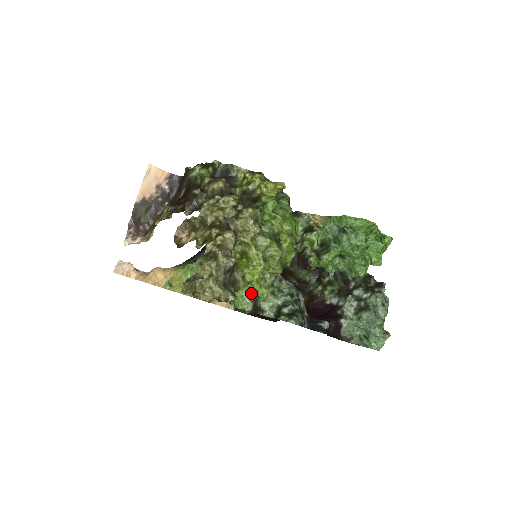
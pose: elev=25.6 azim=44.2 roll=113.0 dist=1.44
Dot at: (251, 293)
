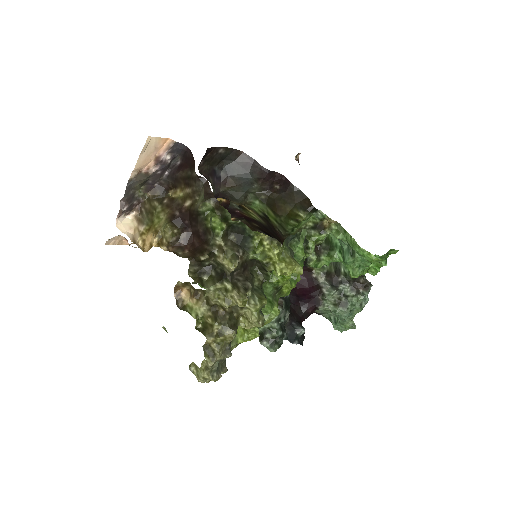
Dot at: occluded
